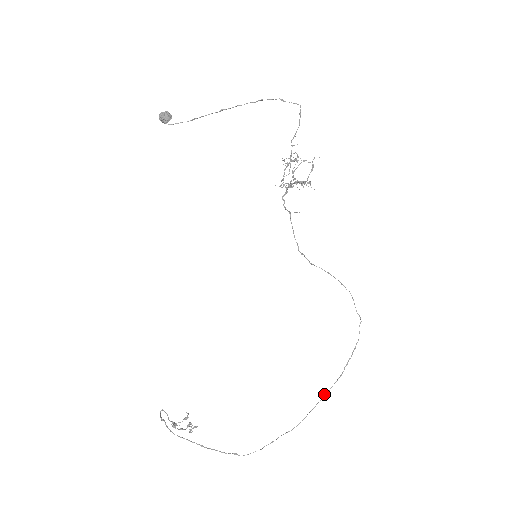
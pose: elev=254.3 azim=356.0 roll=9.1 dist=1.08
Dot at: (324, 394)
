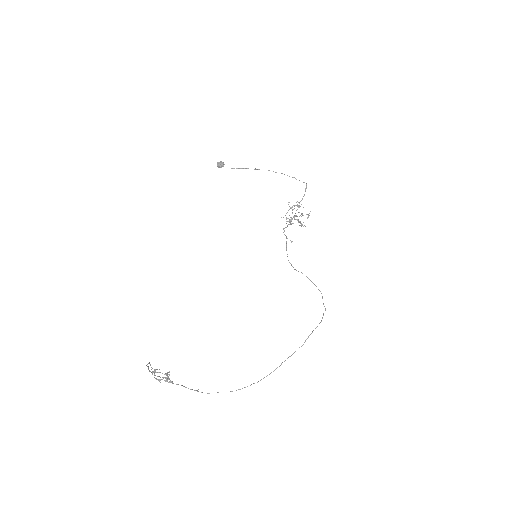
Dot at: occluded
